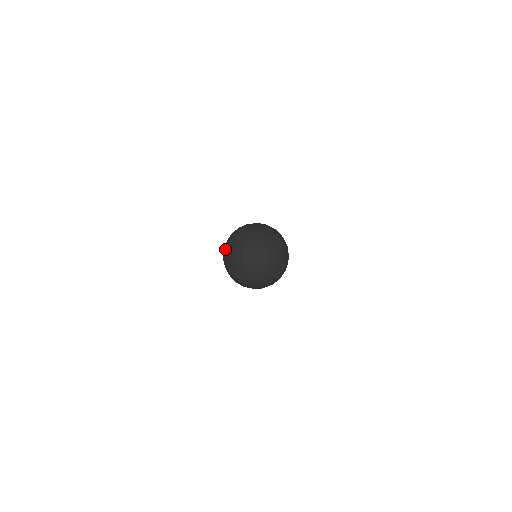
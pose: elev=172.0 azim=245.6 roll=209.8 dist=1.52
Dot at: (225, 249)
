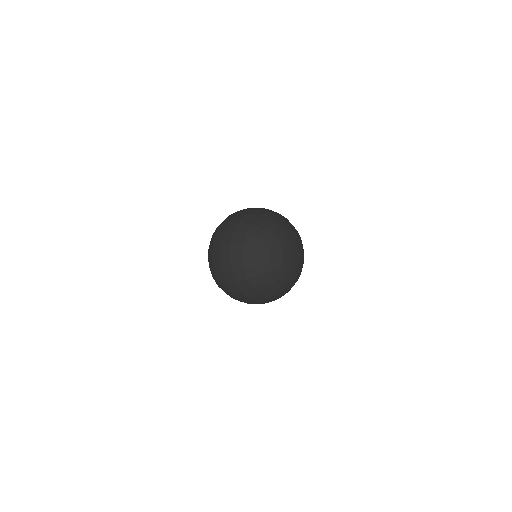
Dot at: occluded
